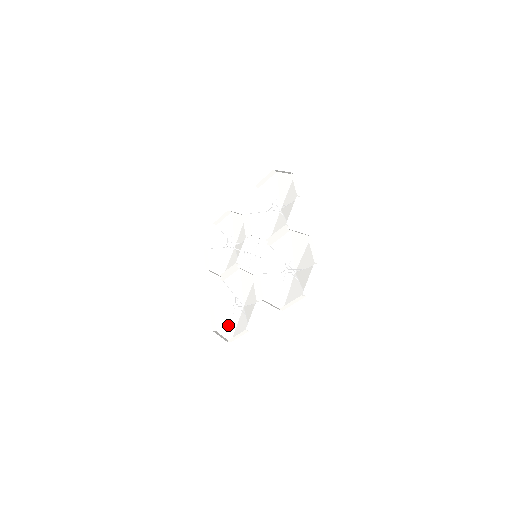
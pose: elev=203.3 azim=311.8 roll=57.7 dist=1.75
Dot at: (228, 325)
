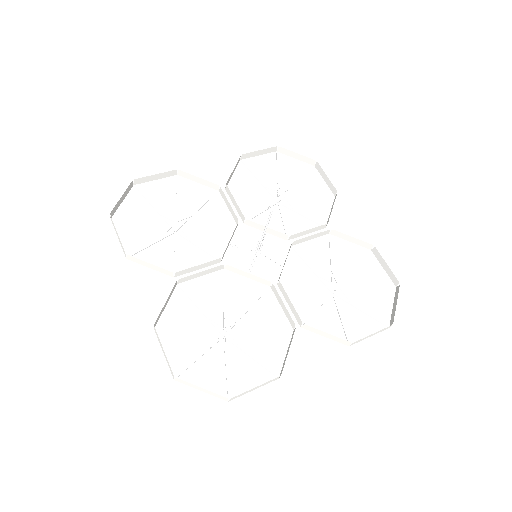
Dot at: (203, 368)
